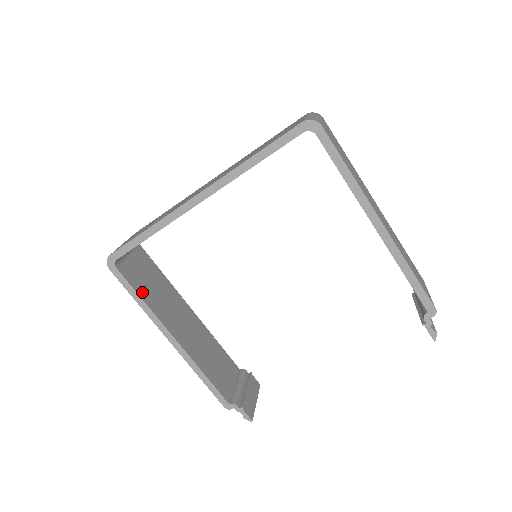
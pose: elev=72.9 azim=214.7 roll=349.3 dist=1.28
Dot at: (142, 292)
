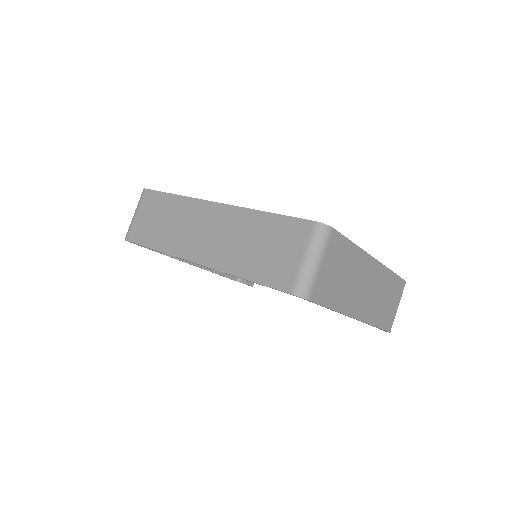
Dot at: occluded
